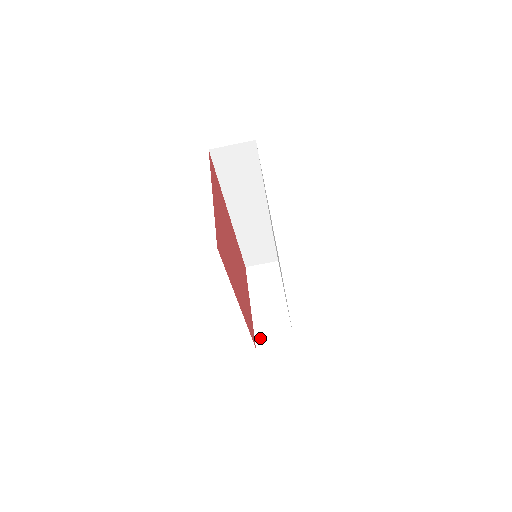
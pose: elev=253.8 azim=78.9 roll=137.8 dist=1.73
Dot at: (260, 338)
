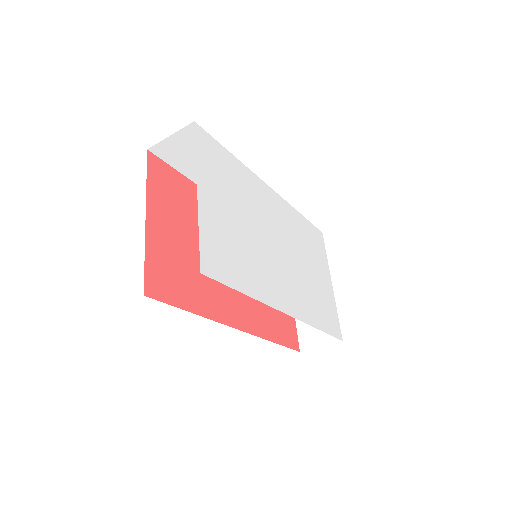
Dot at: (304, 337)
